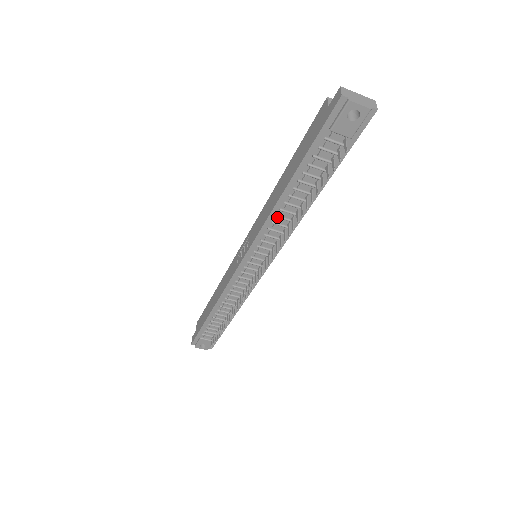
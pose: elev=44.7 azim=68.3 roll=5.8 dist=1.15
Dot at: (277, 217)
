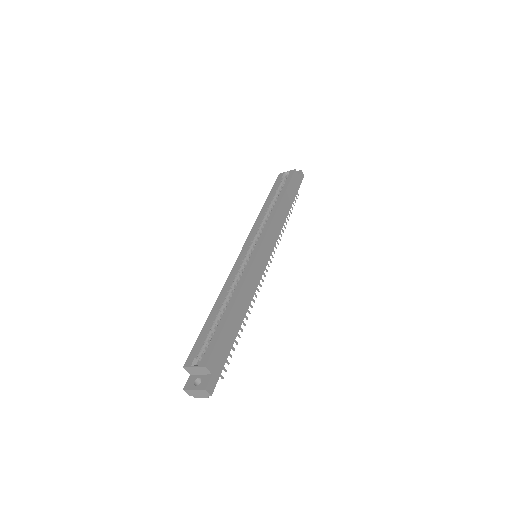
Dot at: occluded
